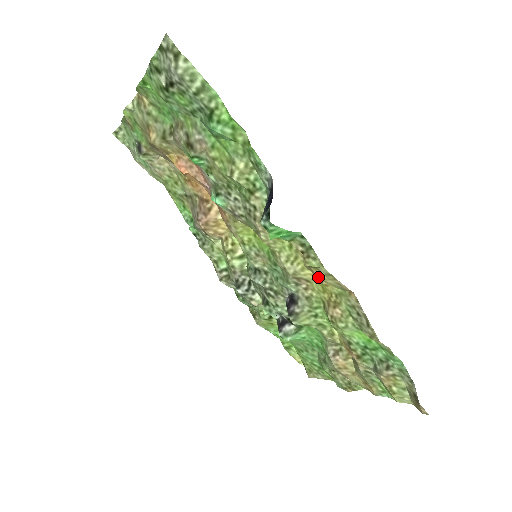
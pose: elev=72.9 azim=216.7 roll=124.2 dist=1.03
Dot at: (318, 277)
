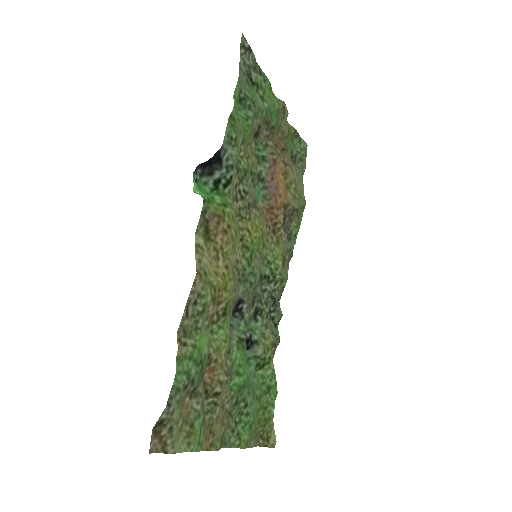
Dot at: (213, 259)
